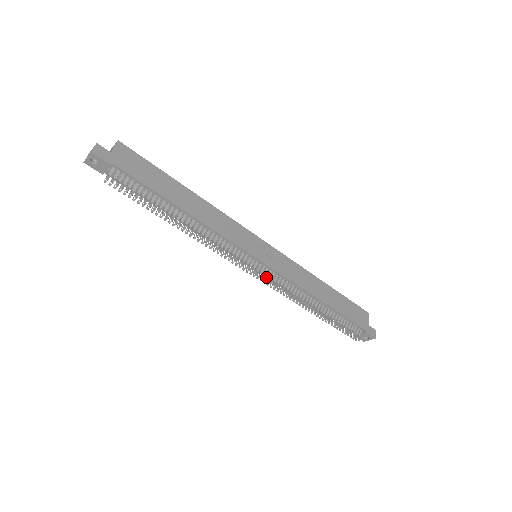
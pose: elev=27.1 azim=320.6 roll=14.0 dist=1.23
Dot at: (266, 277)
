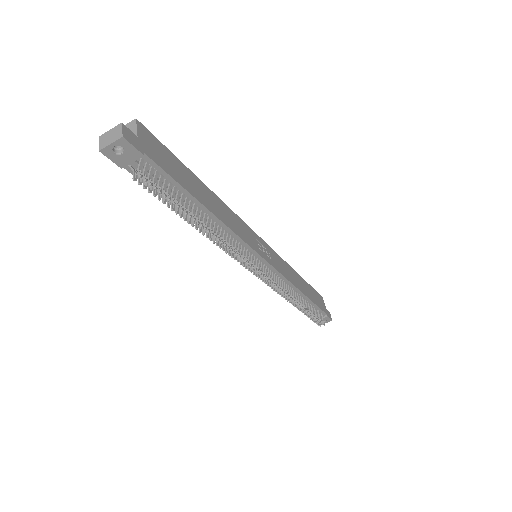
Dot at: (269, 278)
